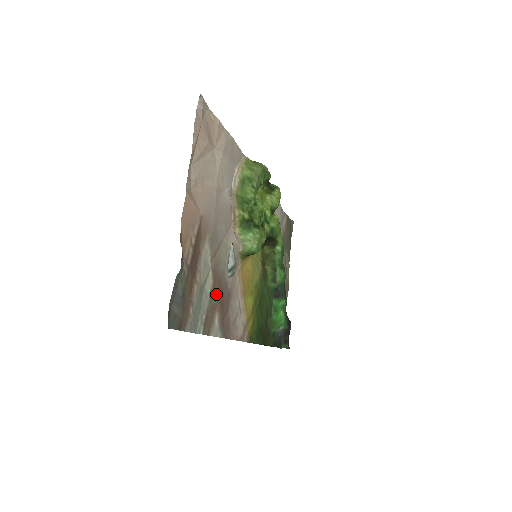
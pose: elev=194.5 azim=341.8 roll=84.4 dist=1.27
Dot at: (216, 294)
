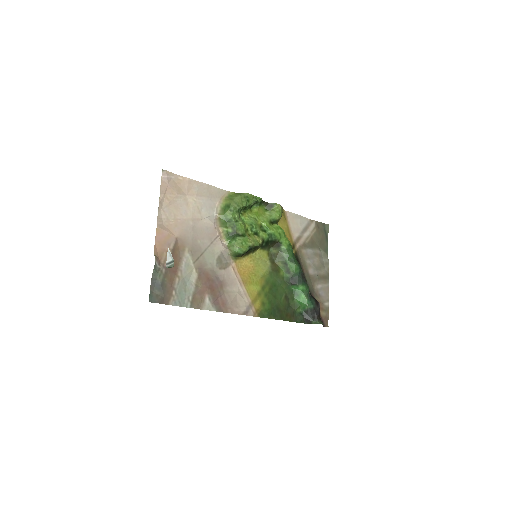
Dot at: (203, 283)
